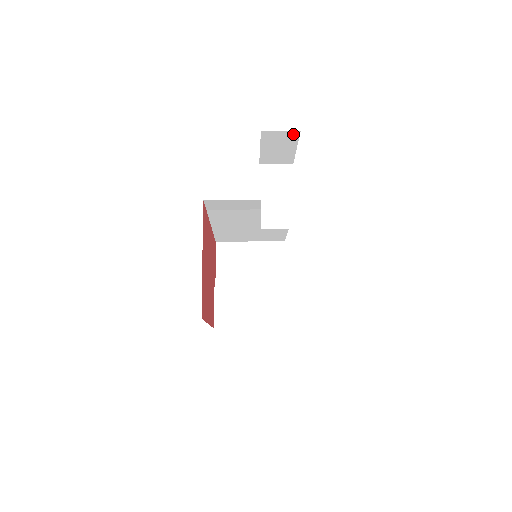
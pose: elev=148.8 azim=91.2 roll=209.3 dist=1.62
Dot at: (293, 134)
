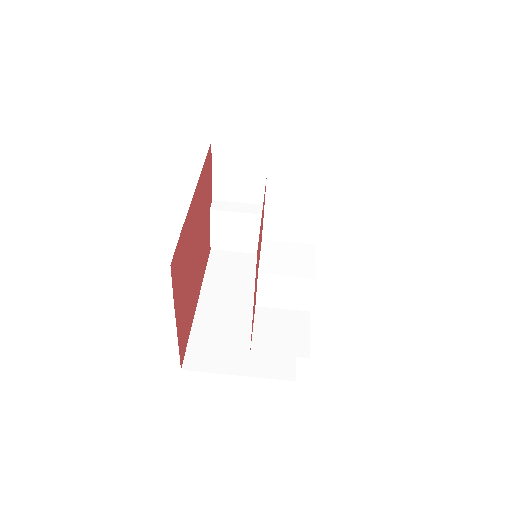
Dot at: occluded
